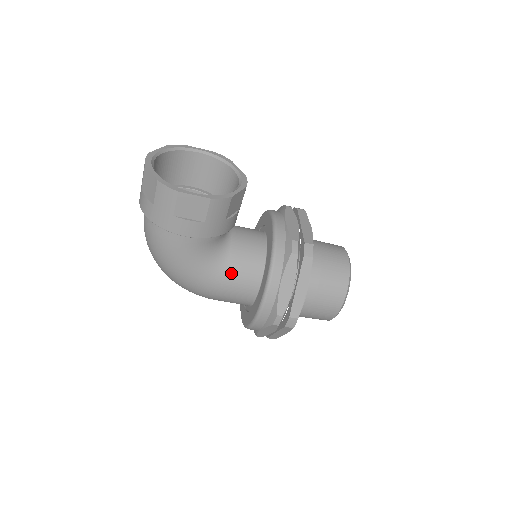
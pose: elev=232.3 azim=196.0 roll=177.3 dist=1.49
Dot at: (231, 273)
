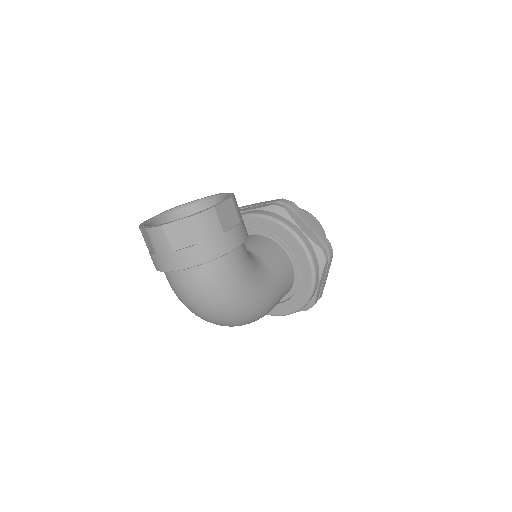
Dot at: (271, 262)
